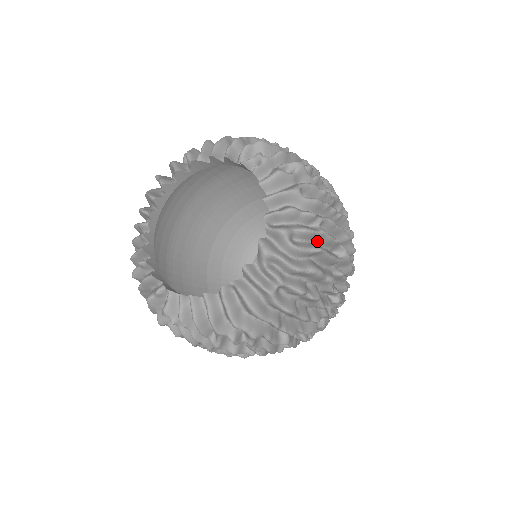
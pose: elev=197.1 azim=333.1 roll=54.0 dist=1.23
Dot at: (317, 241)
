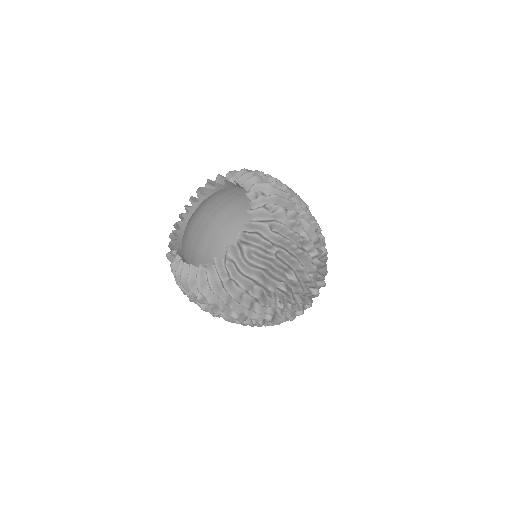
Dot at: (271, 262)
